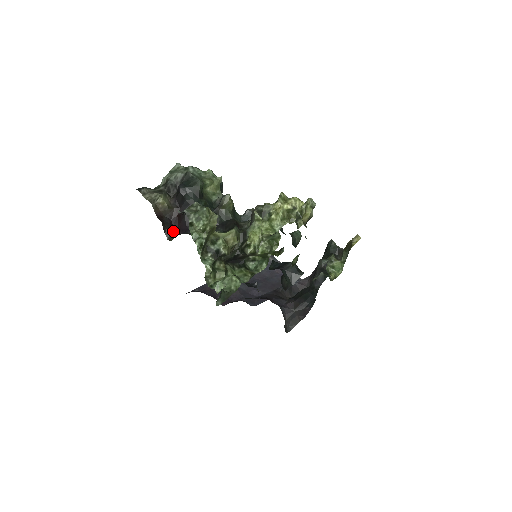
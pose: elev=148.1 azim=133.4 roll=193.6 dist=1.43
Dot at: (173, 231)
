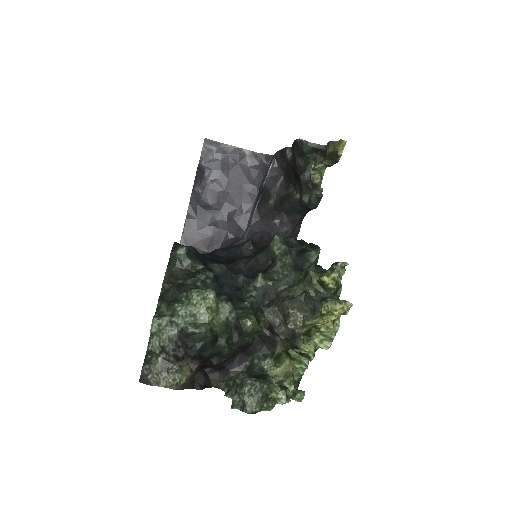
Dot at: (211, 377)
